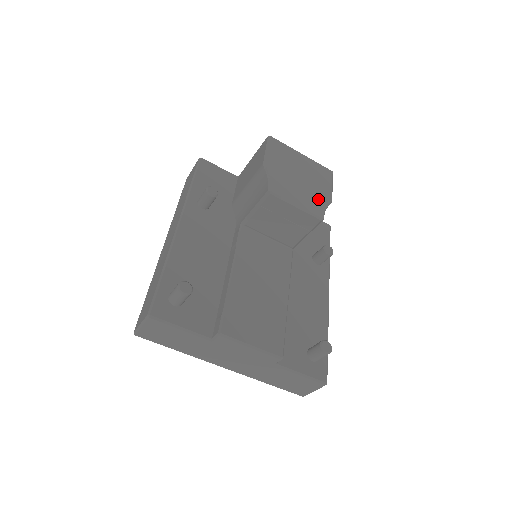
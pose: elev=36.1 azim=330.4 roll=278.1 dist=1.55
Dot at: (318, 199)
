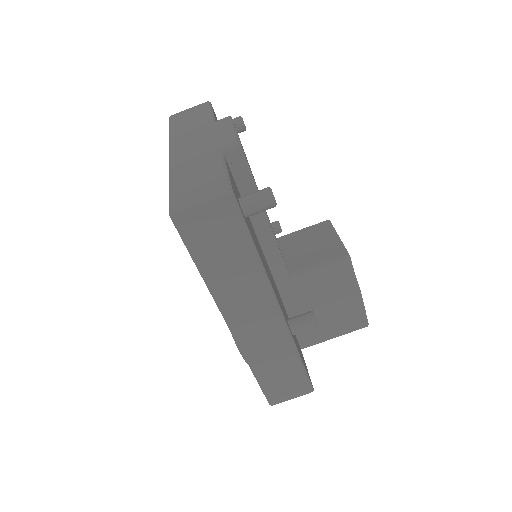
Dot at: occluded
